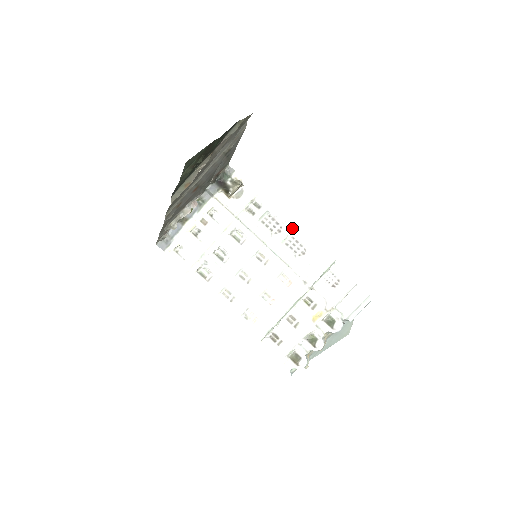
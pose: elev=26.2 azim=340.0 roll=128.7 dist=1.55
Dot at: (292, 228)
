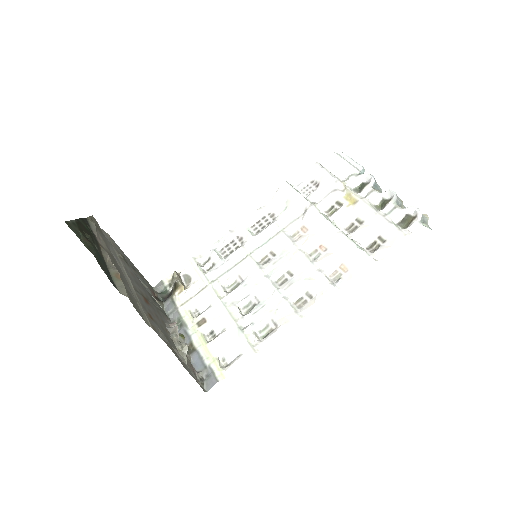
Dot at: (241, 226)
